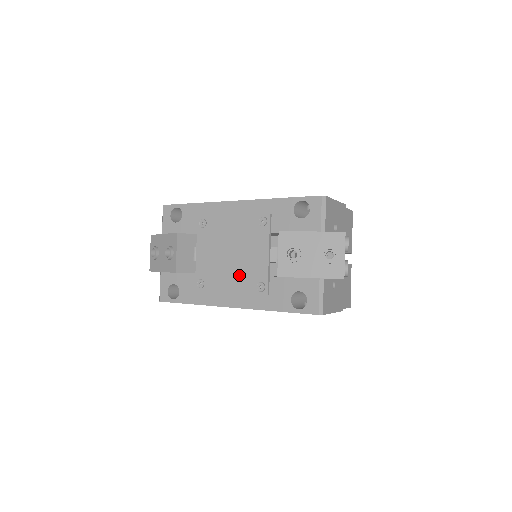
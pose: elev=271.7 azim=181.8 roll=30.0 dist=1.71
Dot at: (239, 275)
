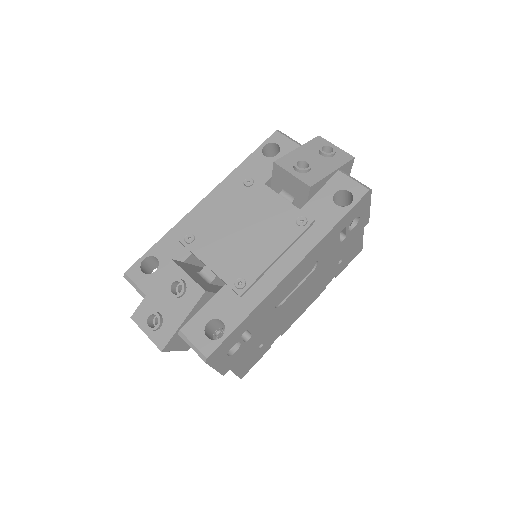
Dot at: (271, 235)
